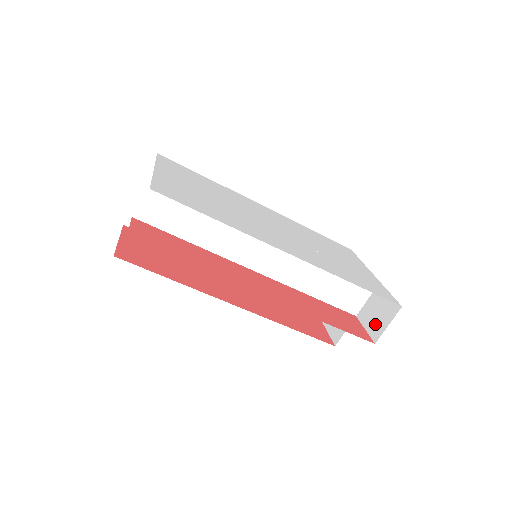
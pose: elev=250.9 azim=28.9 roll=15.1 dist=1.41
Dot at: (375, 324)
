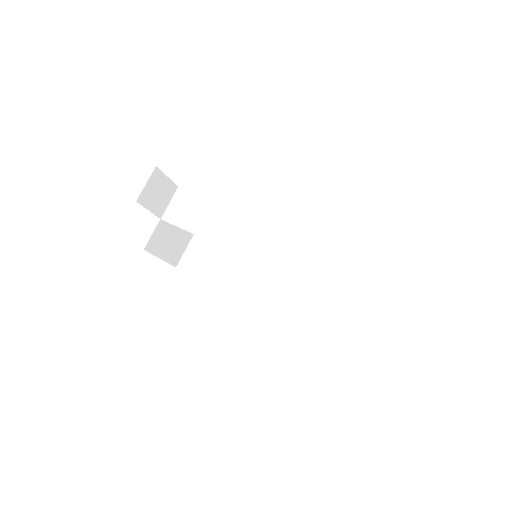
Dot at: occluded
